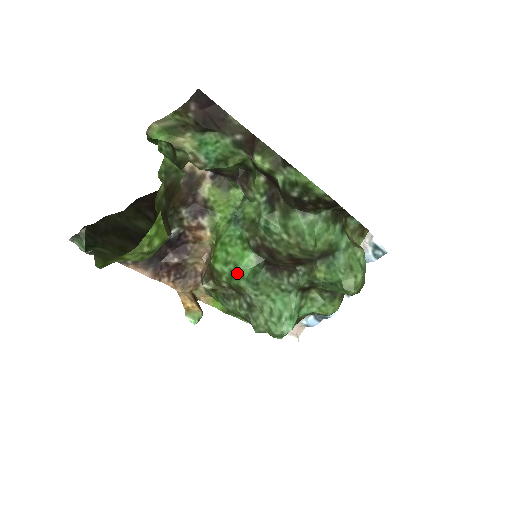
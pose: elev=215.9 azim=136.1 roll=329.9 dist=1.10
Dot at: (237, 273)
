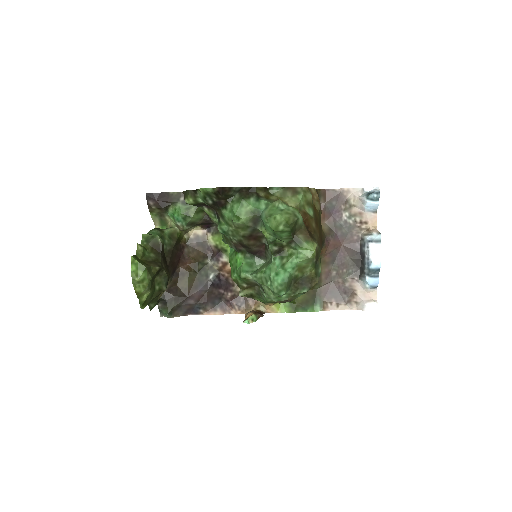
Dot at: (238, 271)
